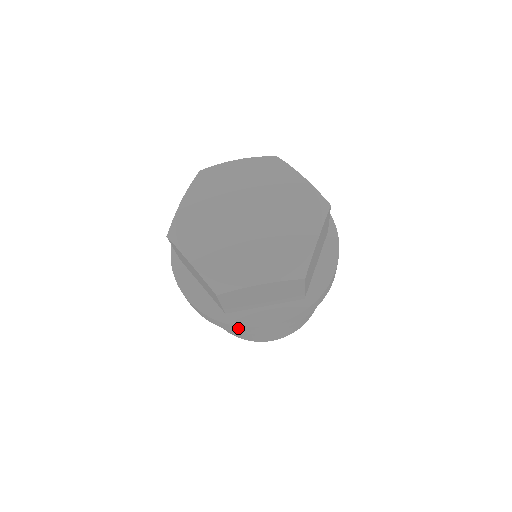
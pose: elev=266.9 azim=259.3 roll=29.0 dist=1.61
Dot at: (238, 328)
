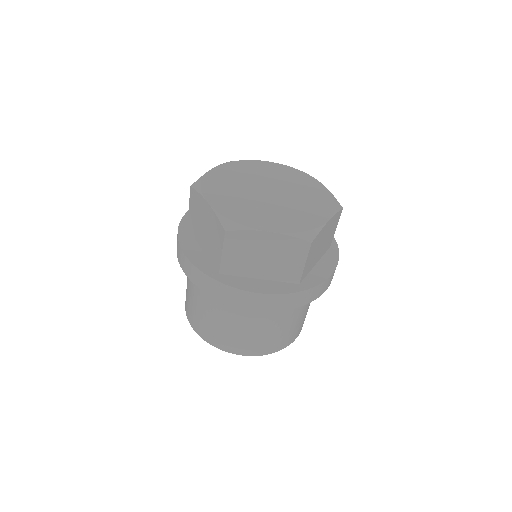
Dot at: (227, 291)
